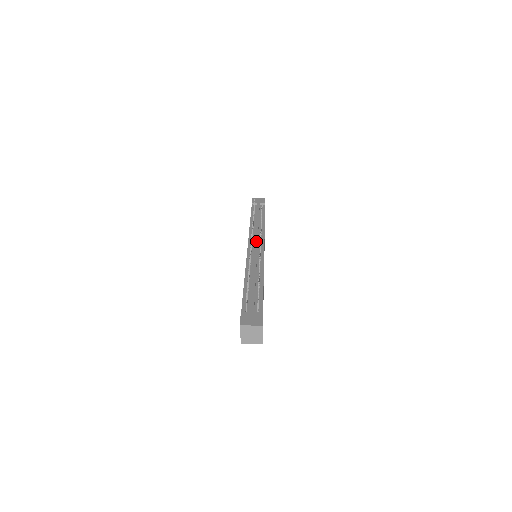
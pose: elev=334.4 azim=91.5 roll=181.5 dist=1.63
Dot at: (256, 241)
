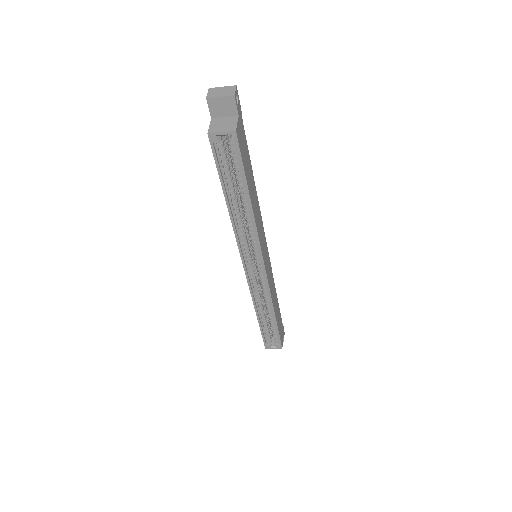
Dot at: occluded
